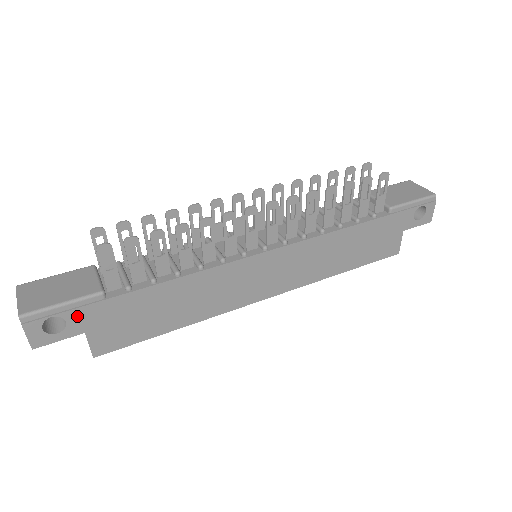
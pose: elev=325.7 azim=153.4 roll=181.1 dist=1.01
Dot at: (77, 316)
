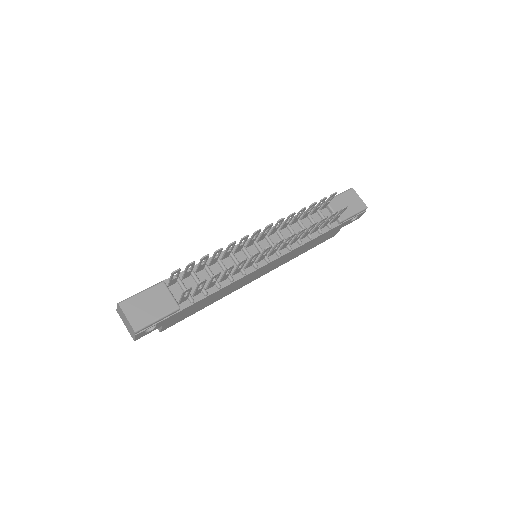
Dot at: (163, 322)
